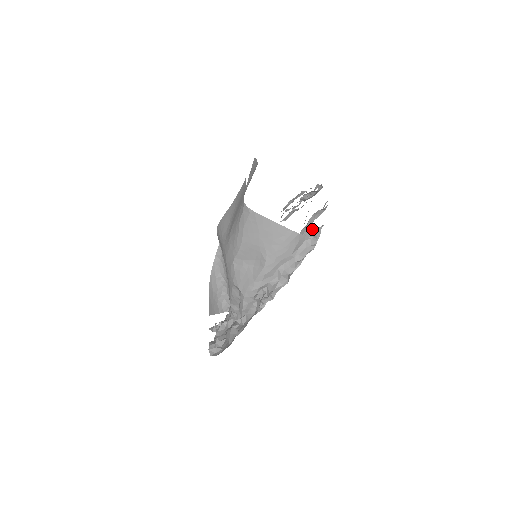
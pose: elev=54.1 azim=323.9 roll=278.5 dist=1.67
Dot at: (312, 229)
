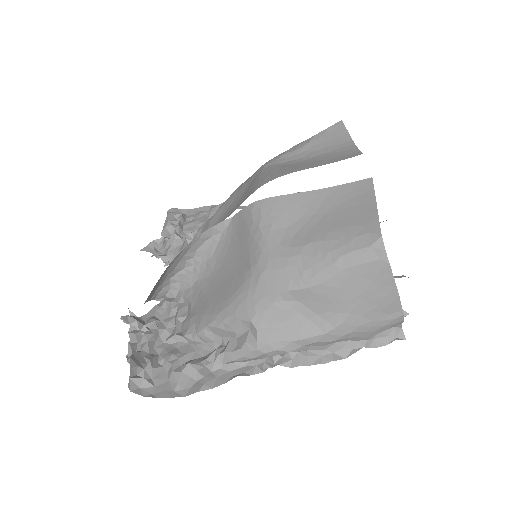
Dot at: occluded
